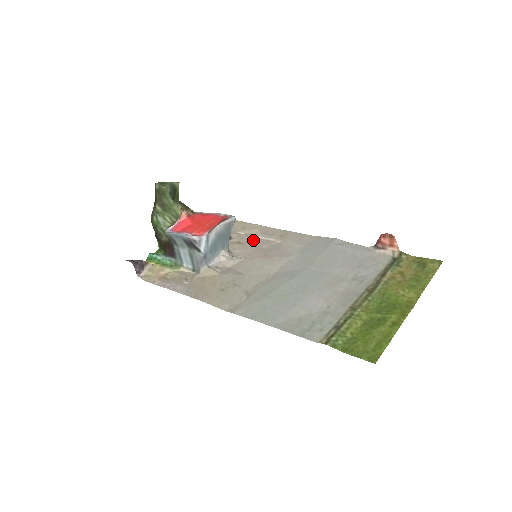
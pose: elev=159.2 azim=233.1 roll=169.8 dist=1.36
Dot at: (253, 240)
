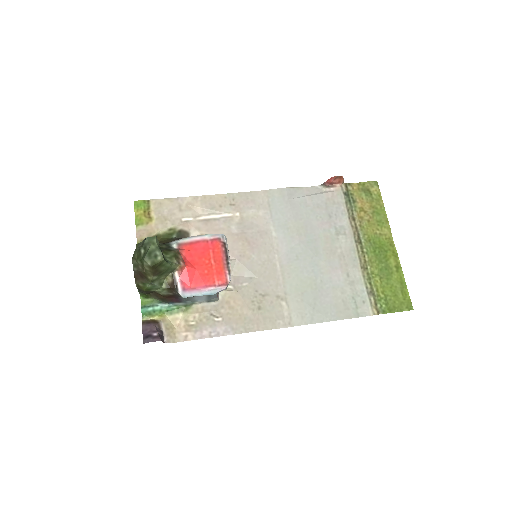
Dot at: (213, 225)
